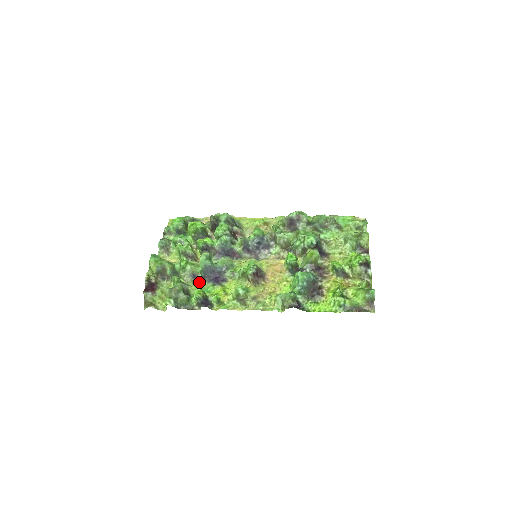
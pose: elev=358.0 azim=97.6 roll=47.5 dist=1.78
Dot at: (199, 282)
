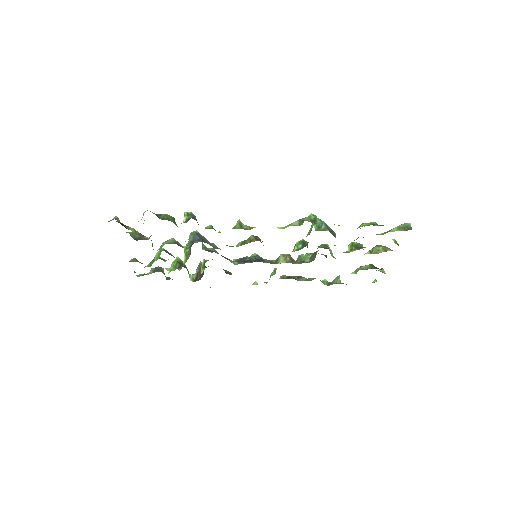
Dot at: occluded
